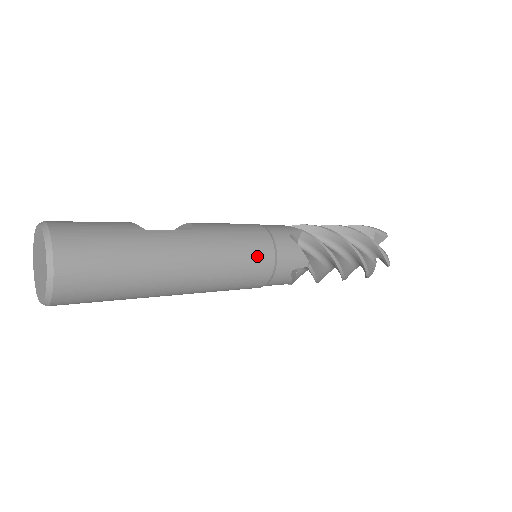
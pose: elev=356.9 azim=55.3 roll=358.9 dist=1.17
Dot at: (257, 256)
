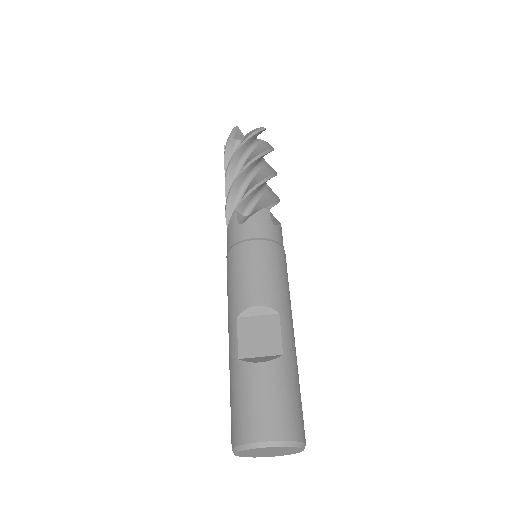
Dot at: occluded
